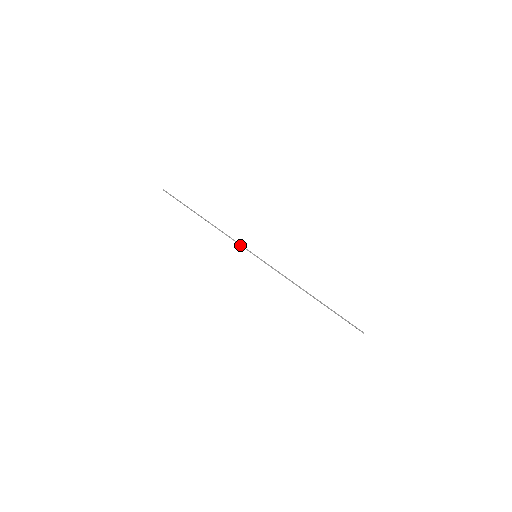
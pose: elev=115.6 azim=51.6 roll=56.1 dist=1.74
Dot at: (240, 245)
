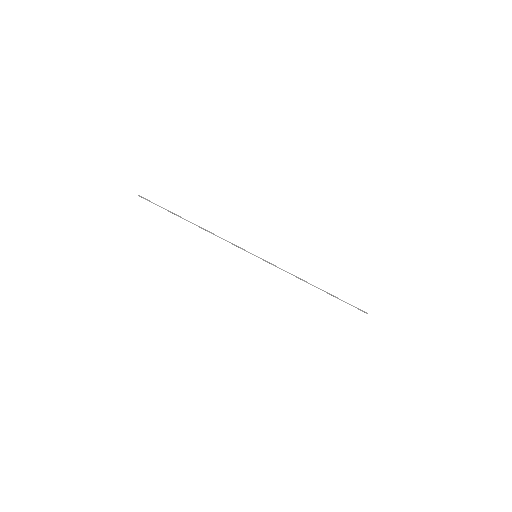
Dot at: occluded
